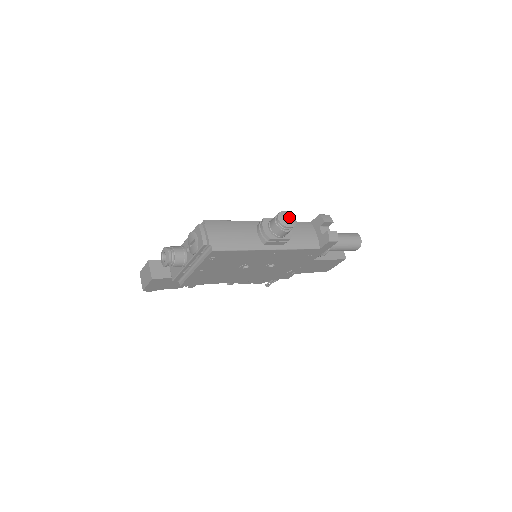
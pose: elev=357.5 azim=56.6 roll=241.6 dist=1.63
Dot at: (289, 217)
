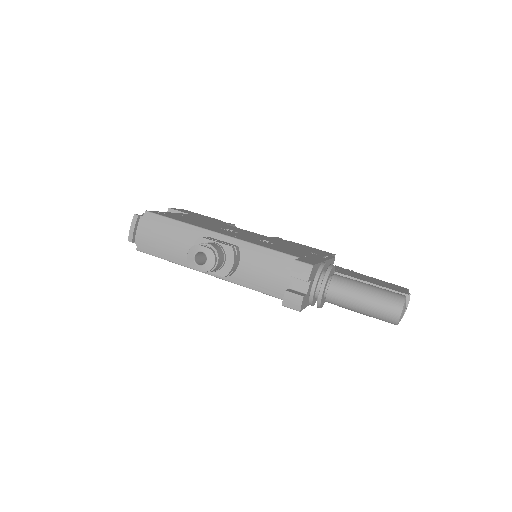
Dot at: (207, 256)
